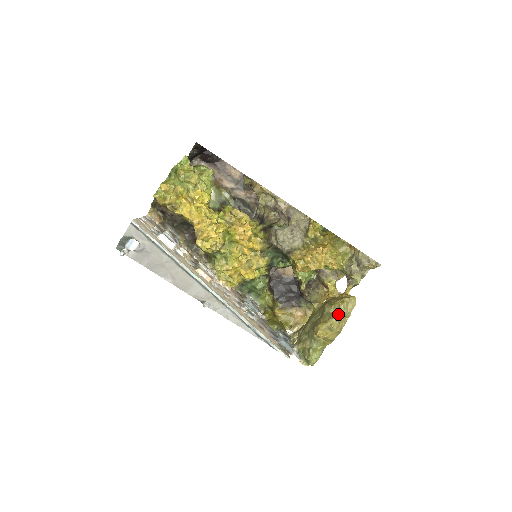
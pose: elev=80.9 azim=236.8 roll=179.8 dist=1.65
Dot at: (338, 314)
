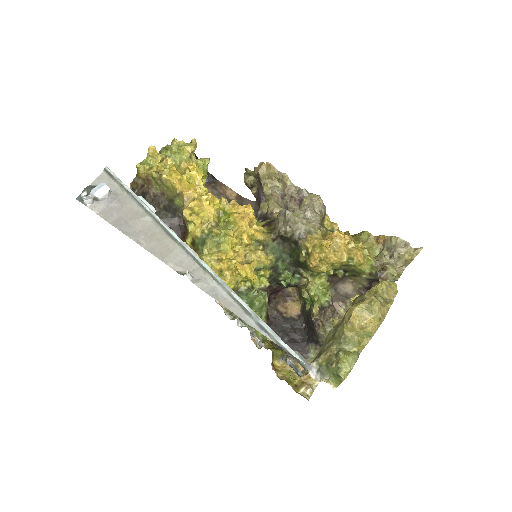
Dot at: (376, 297)
